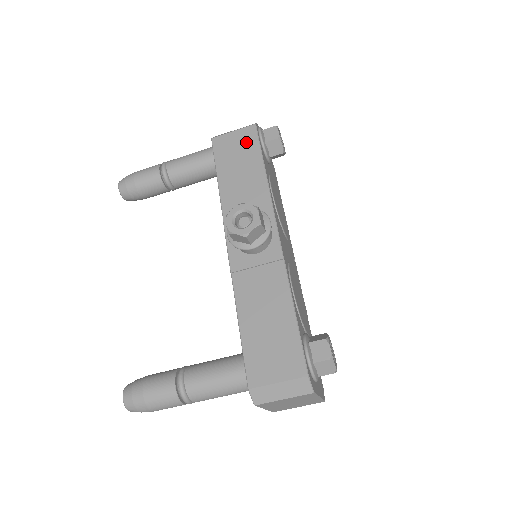
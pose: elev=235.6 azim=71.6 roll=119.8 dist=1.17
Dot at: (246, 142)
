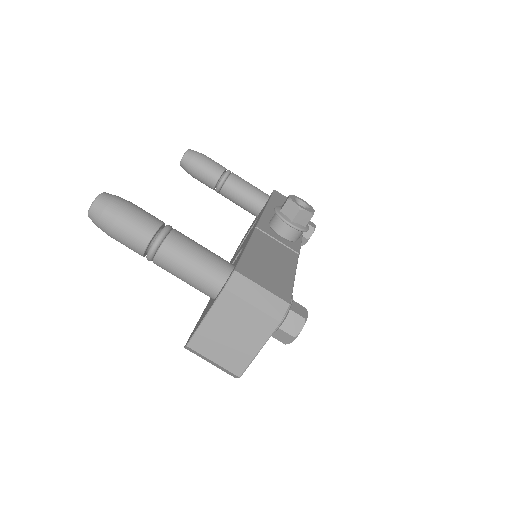
Dot at: occluded
